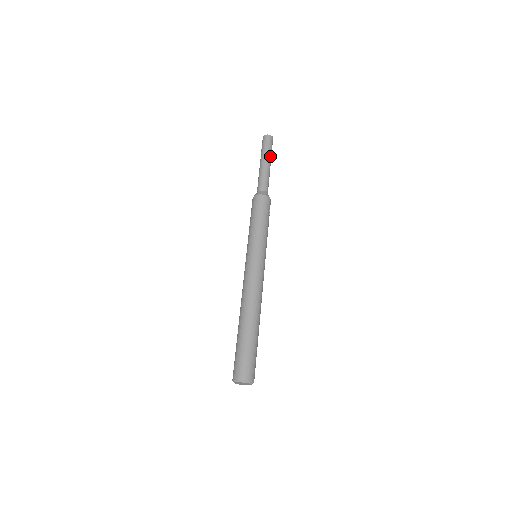
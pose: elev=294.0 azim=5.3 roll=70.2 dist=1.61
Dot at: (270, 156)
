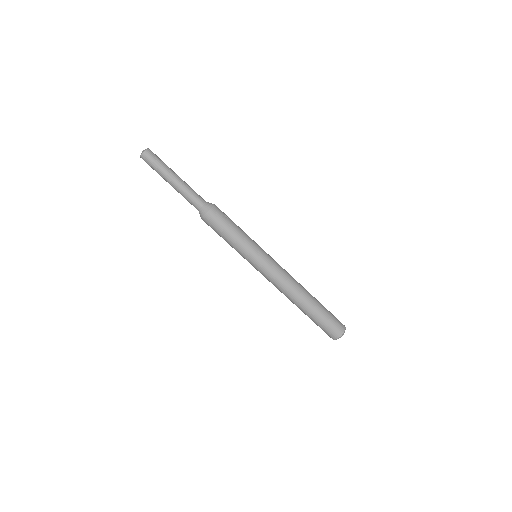
Dot at: (168, 170)
